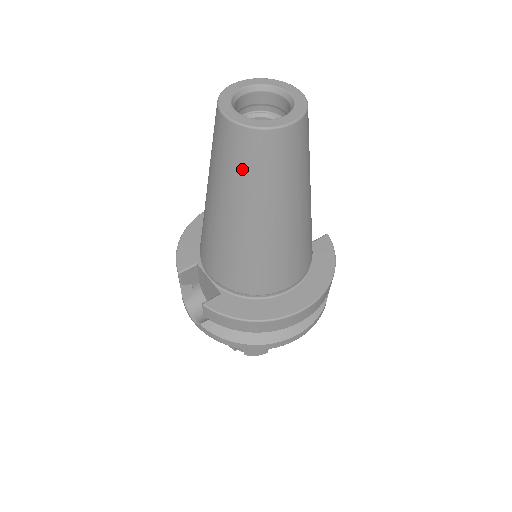
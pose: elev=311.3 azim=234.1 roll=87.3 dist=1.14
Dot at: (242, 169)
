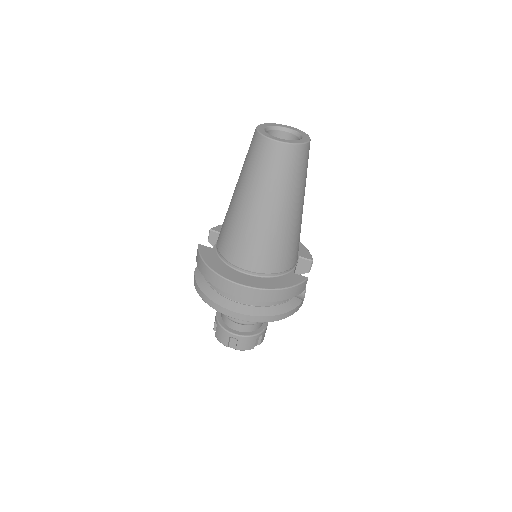
Dot at: (248, 158)
